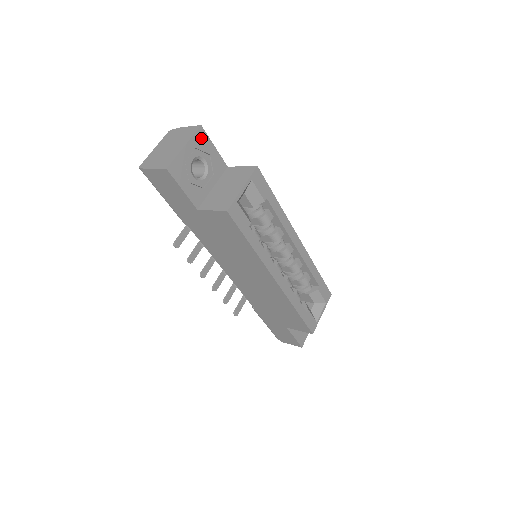
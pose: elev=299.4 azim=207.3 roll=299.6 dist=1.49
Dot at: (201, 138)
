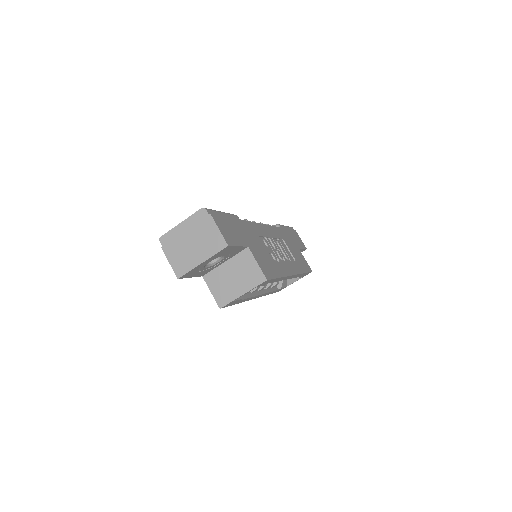
Dot at: (224, 250)
